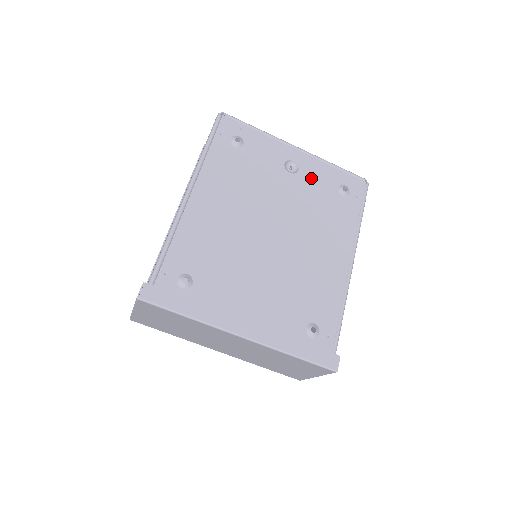
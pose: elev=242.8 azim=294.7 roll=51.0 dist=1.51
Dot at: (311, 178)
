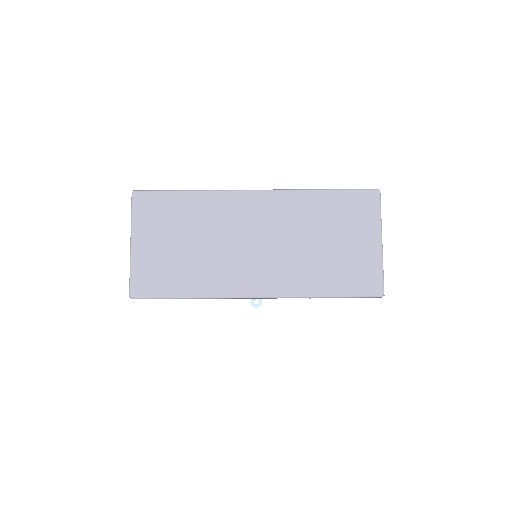
Dot at: occluded
